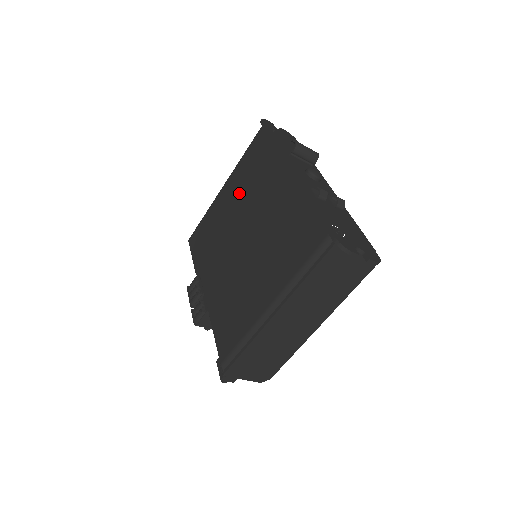
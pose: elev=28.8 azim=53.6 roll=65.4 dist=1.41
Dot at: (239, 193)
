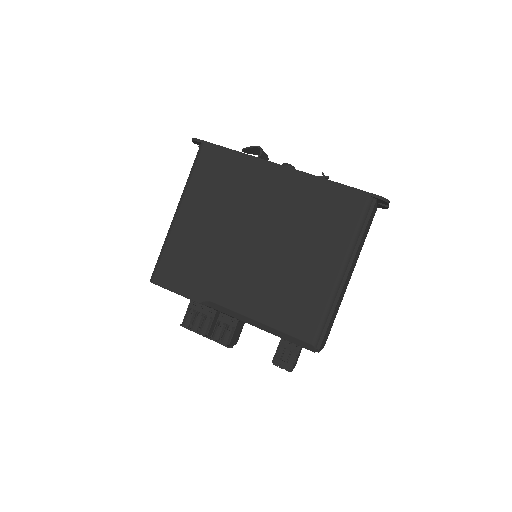
Dot at: (215, 208)
